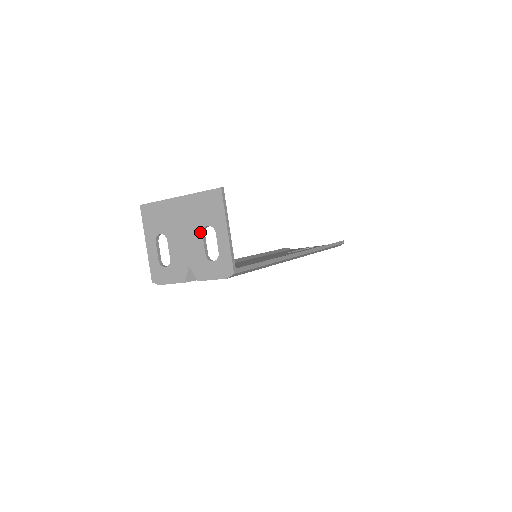
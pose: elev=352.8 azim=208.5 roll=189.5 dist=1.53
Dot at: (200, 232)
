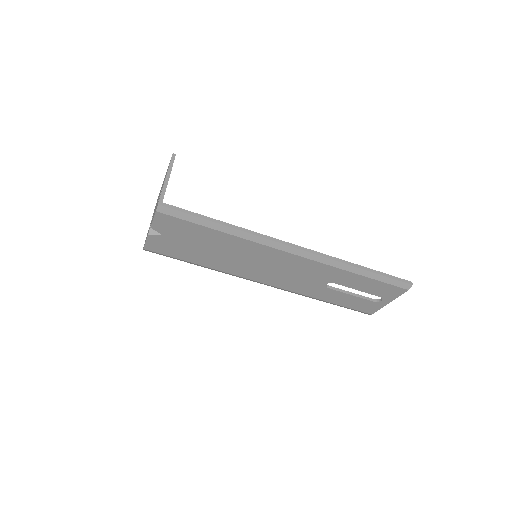
Dot at: occluded
